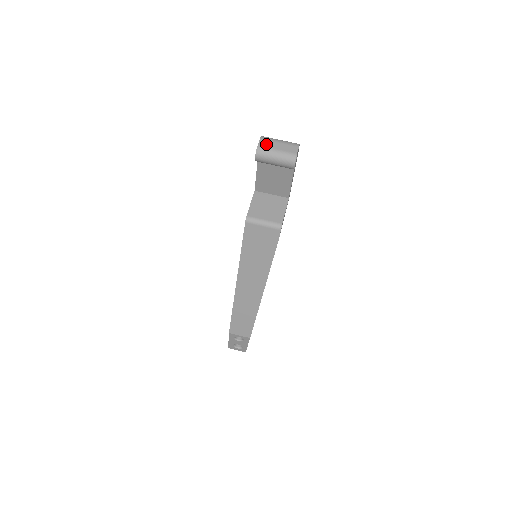
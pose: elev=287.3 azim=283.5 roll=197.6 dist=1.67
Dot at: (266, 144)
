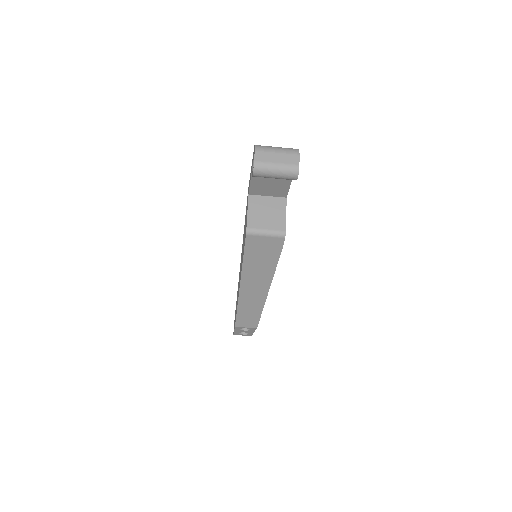
Dot at: (263, 157)
